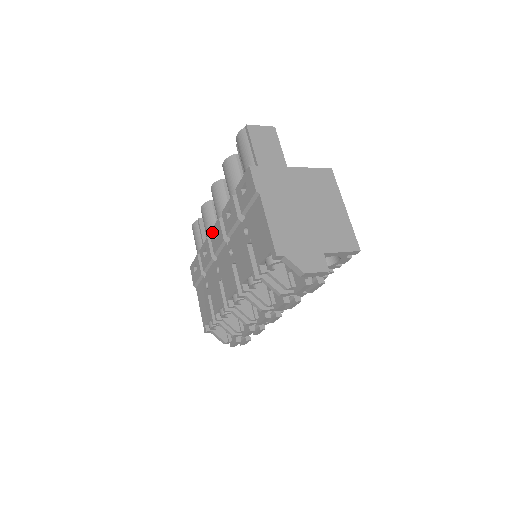
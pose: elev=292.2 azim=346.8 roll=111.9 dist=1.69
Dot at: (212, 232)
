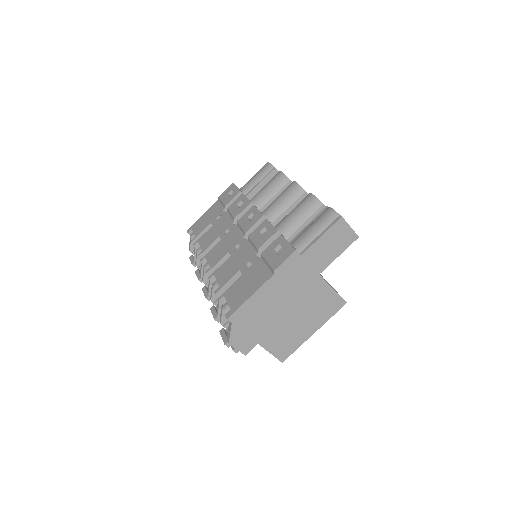
Dot at: (254, 209)
